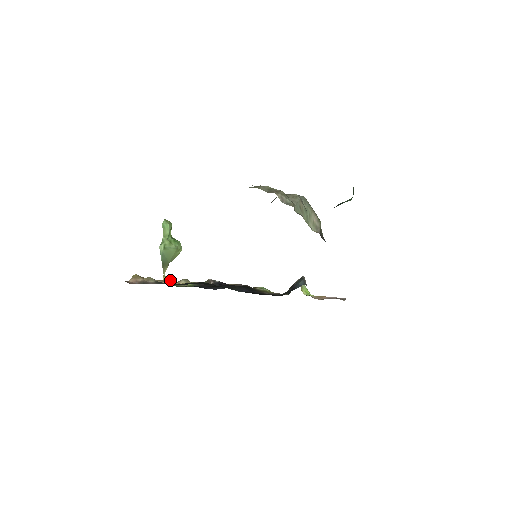
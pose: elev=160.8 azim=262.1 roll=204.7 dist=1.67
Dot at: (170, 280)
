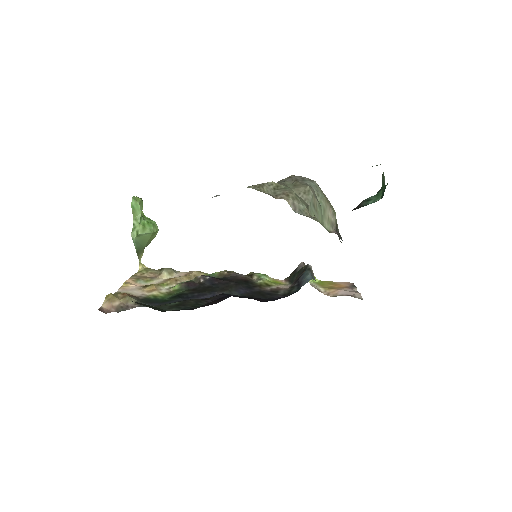
Dot at: (151, 285)
